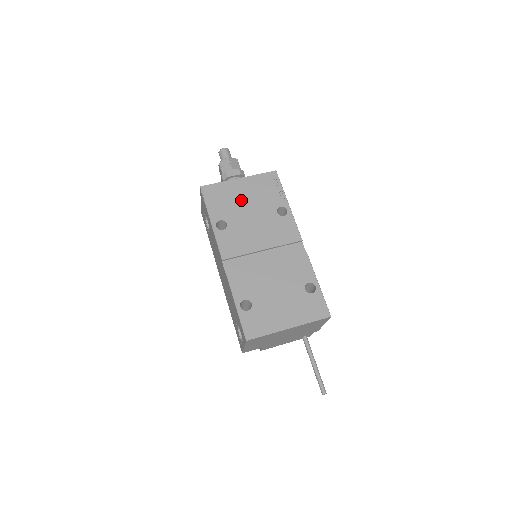
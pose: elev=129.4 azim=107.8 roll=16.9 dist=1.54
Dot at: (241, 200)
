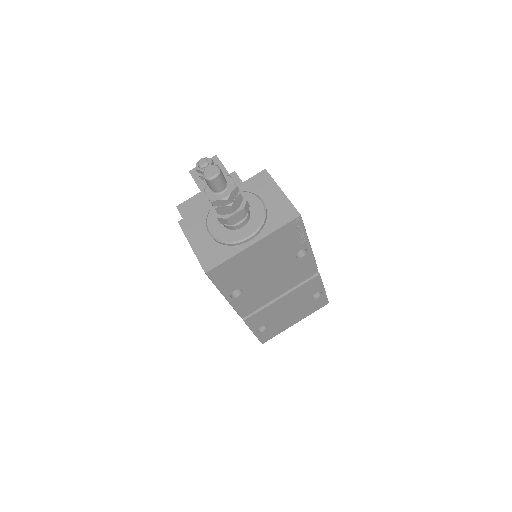
Dot at: (257, 264)
